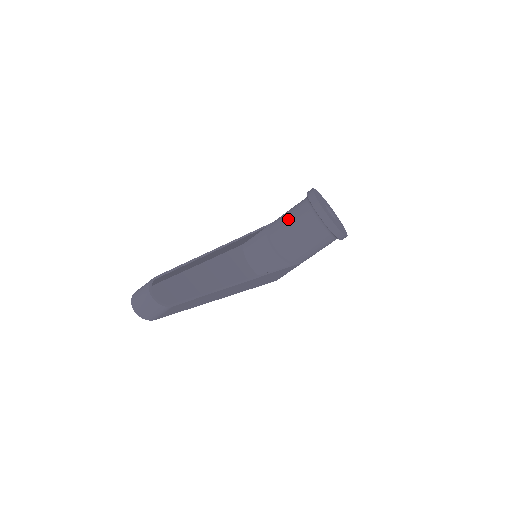
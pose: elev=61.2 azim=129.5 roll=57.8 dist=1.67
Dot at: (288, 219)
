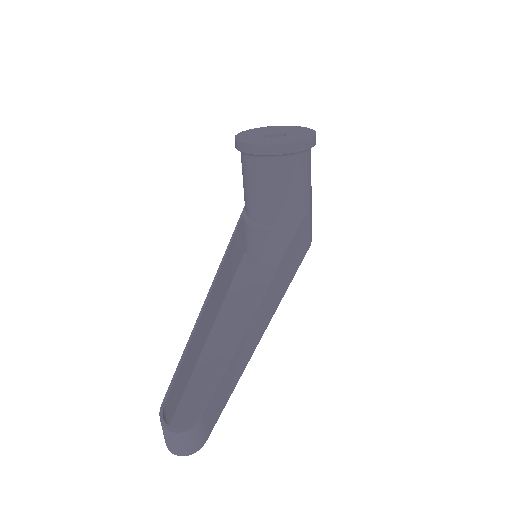
Dot at: (247, 189)
